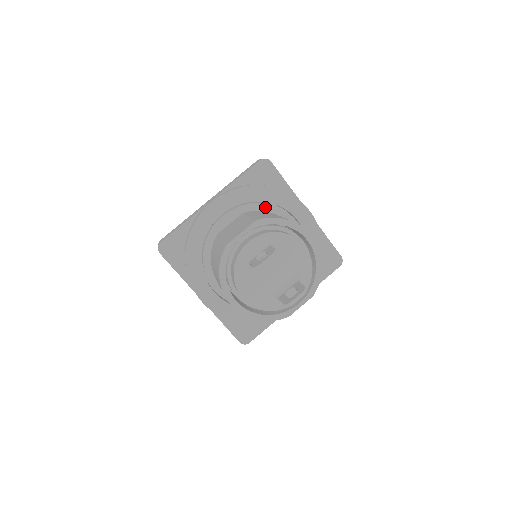
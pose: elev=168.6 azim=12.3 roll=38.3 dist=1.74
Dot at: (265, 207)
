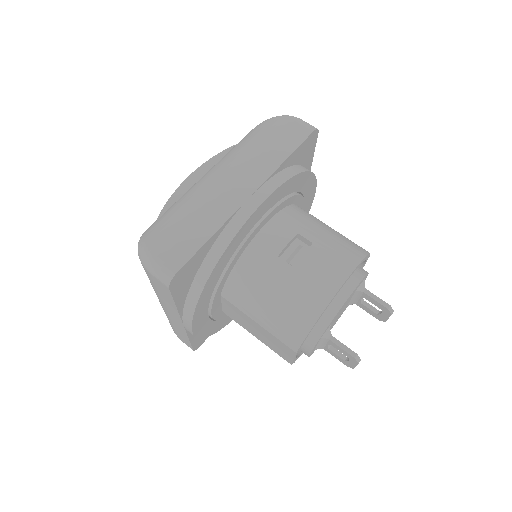
Dot at: (229, 271)
